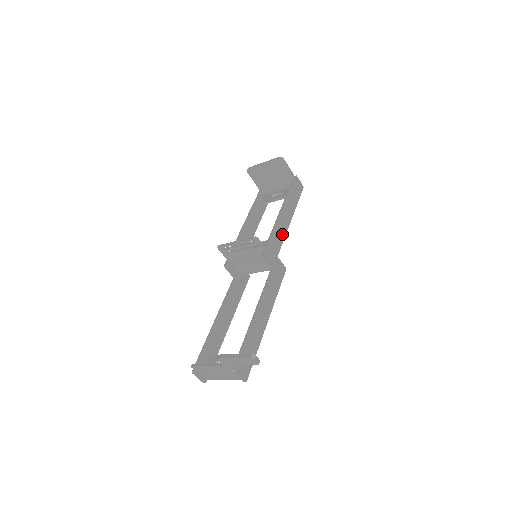
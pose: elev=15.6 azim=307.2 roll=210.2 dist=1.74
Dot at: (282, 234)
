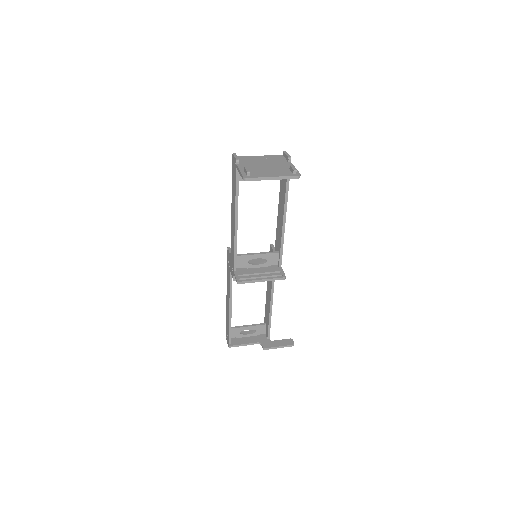
Dot at: occluded
